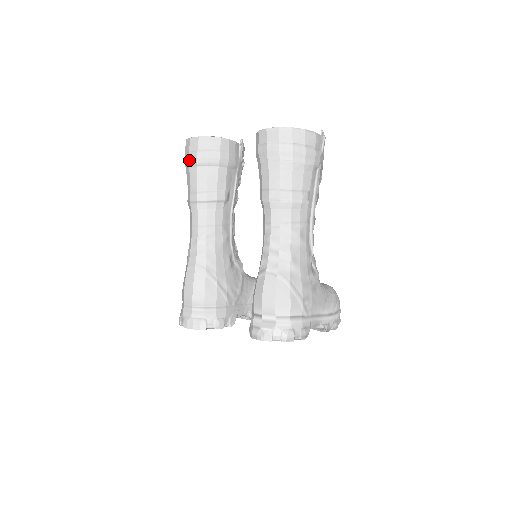
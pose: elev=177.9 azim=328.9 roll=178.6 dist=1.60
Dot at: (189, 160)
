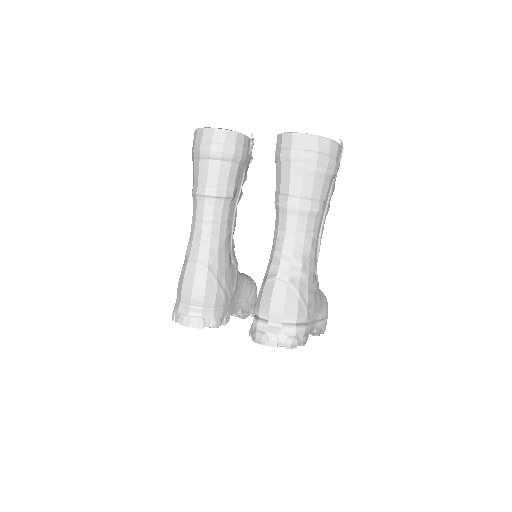
Dot at: (201, 151)
